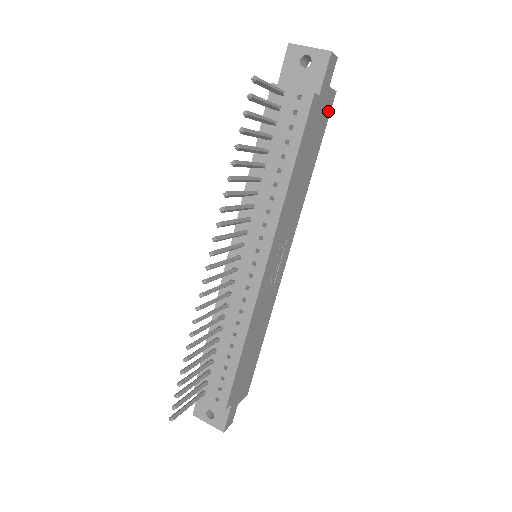
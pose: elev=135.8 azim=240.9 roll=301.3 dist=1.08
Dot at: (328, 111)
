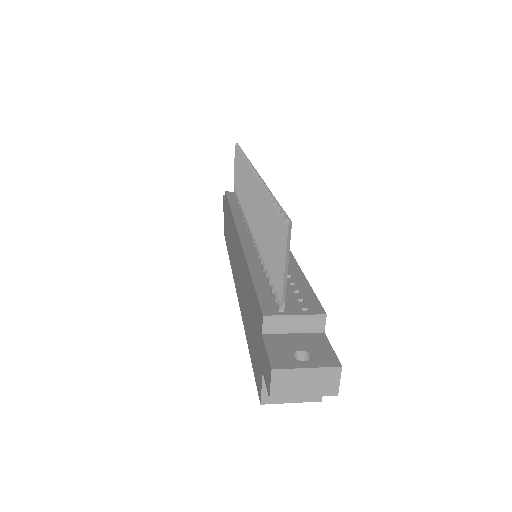
Dot at: occluded
